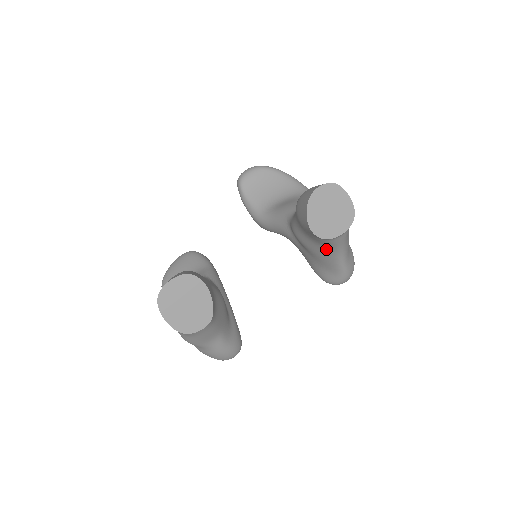
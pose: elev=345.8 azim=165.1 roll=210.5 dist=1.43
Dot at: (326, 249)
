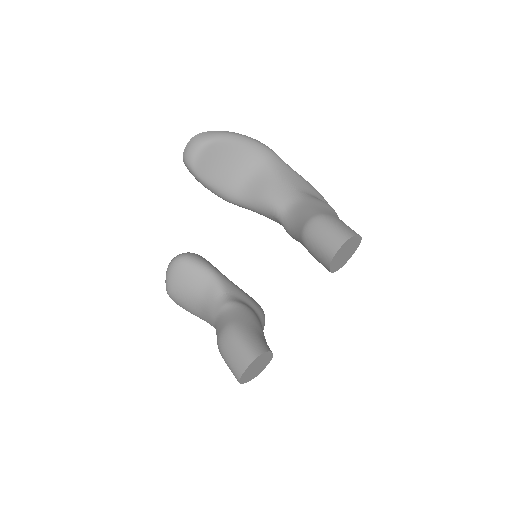
Dot at: occluded
